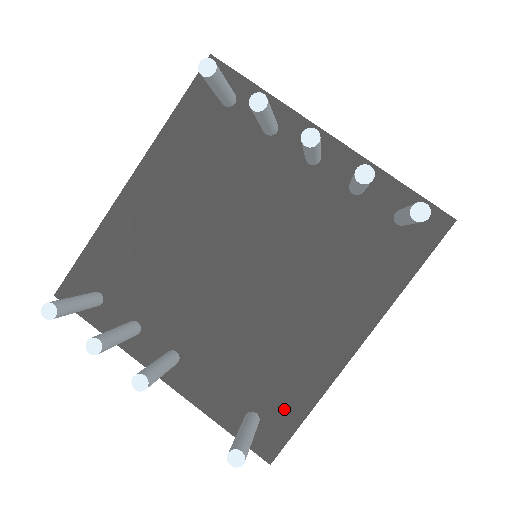
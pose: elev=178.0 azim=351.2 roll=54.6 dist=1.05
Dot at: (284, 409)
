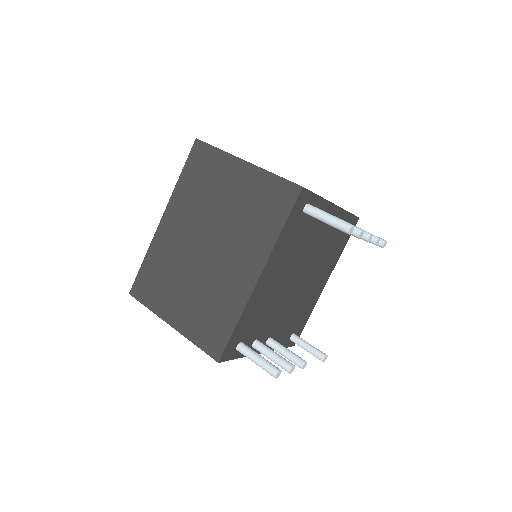
Dot at: (302, 324)
